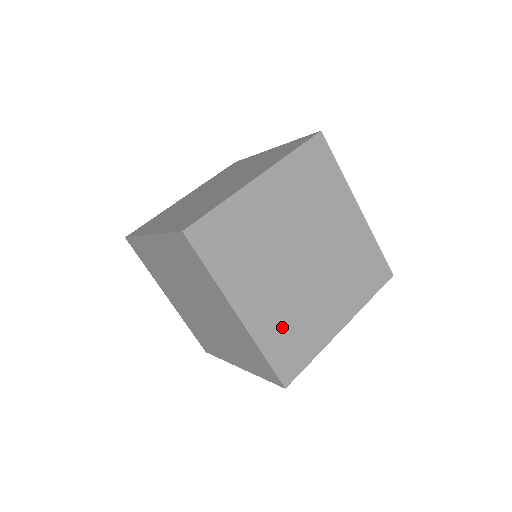
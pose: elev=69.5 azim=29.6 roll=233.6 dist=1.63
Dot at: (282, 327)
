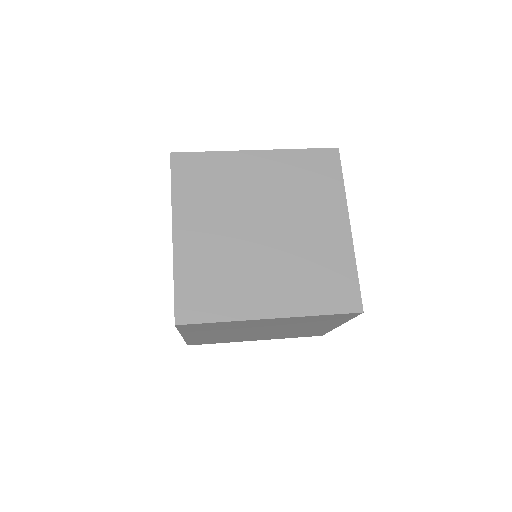
Dot at: (206, 271)
